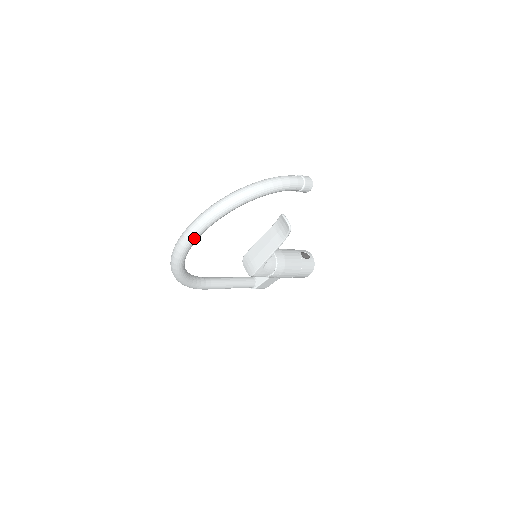
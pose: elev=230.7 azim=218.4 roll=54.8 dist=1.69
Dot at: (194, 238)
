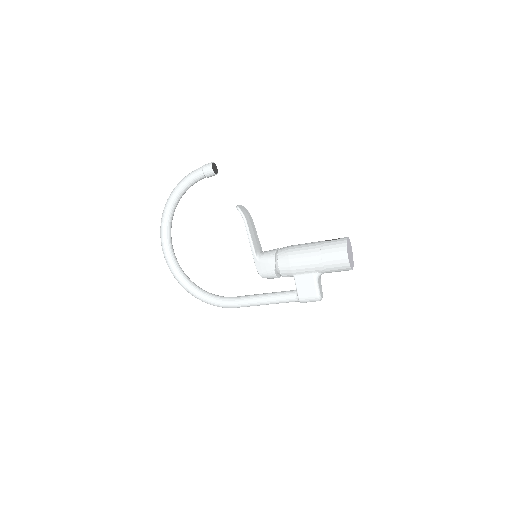
Dot at: (163, 247)
